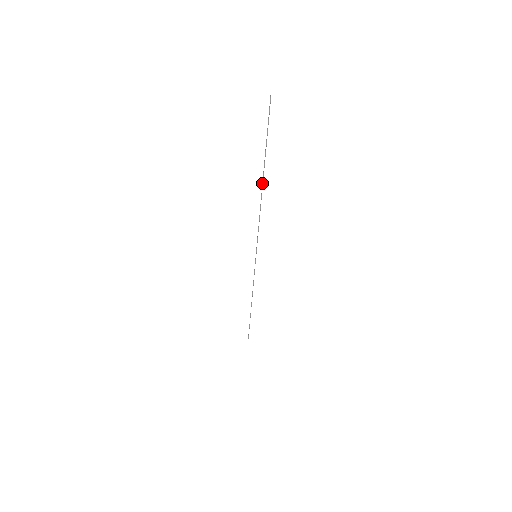
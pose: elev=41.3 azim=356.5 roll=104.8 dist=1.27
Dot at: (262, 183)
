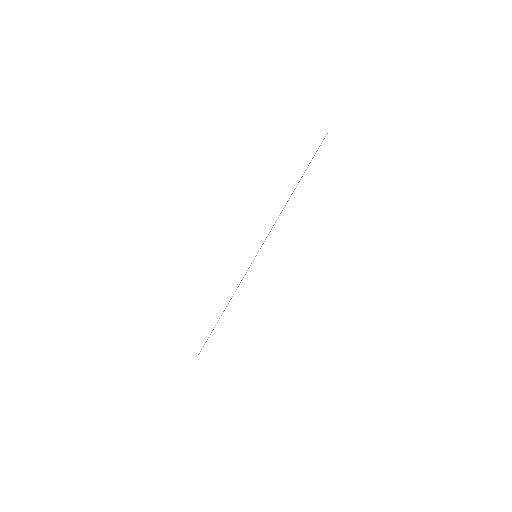
Dot at: (292, 193)
